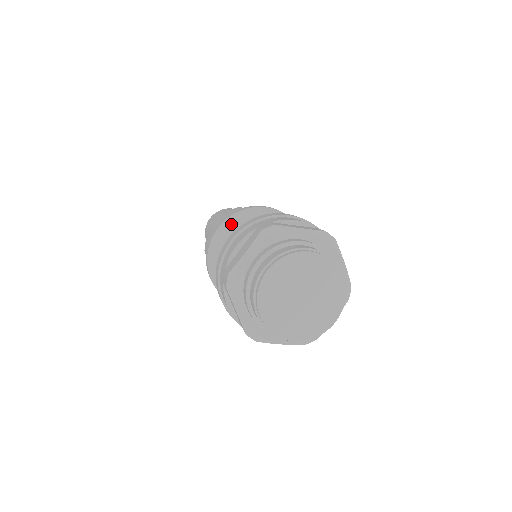
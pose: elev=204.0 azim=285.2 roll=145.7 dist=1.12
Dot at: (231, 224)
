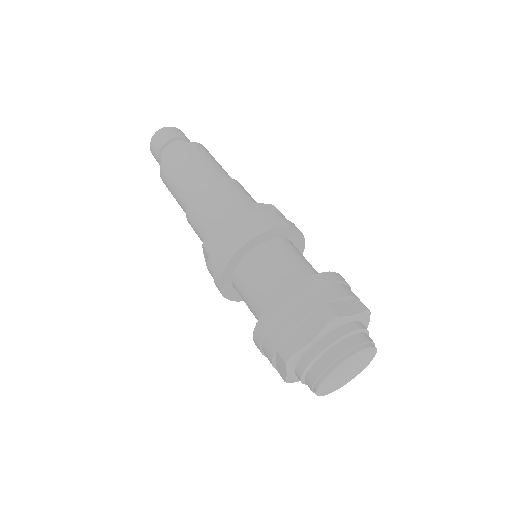
Dot at: (251, 245)
